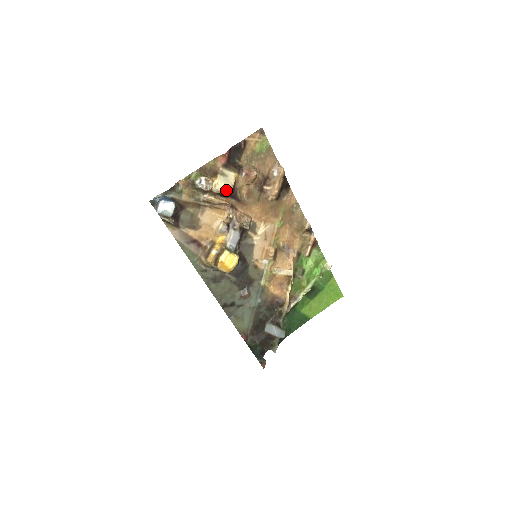
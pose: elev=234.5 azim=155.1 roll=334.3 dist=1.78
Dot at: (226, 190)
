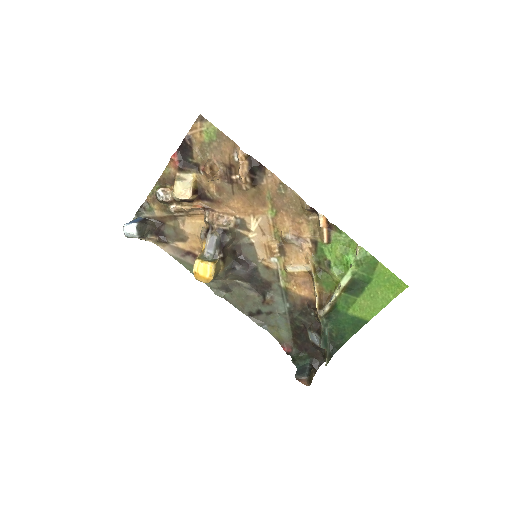
Dot at: (184, 195)
